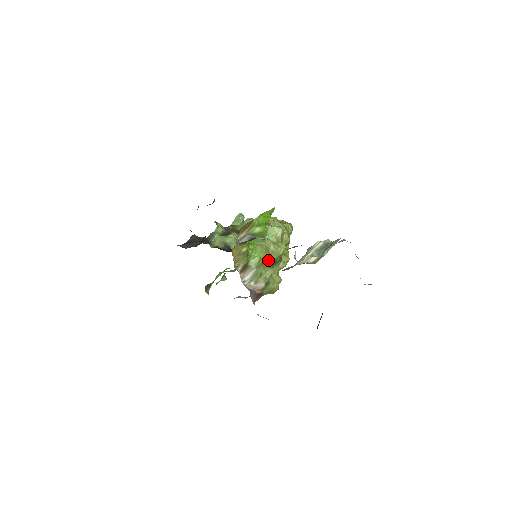
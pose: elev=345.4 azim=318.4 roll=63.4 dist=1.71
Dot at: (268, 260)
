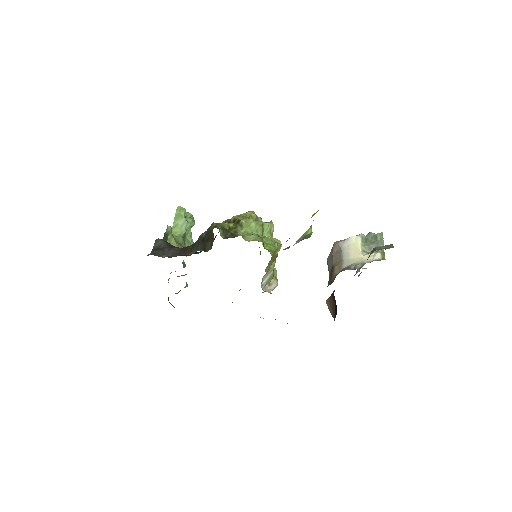
Dot at: (271, 259)
